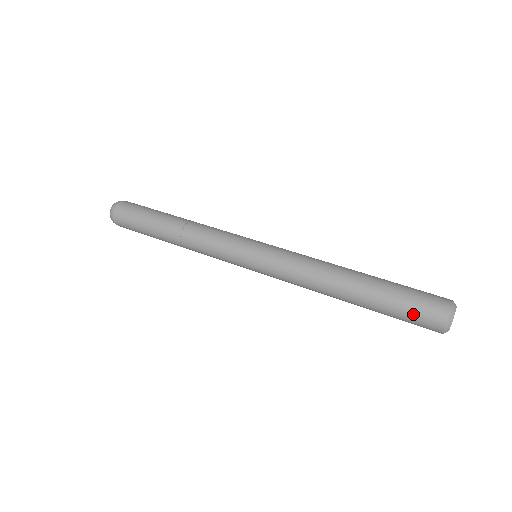
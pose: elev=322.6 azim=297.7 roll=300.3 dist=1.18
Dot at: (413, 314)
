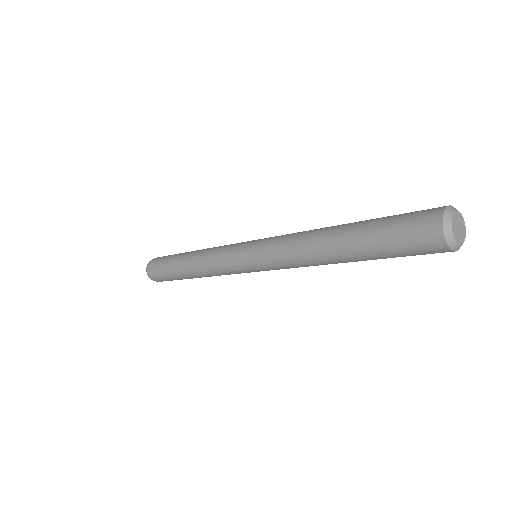
Dot at: (407, 215)
